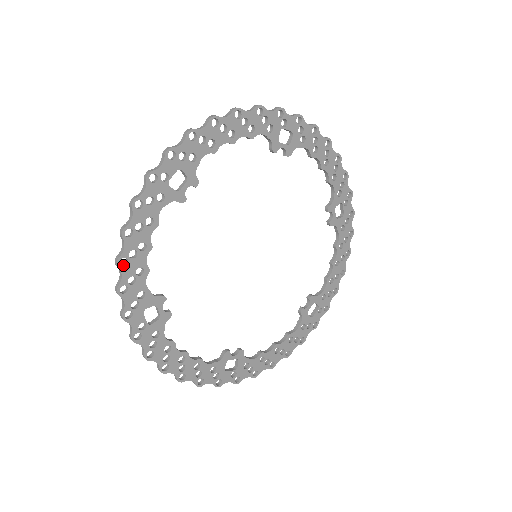
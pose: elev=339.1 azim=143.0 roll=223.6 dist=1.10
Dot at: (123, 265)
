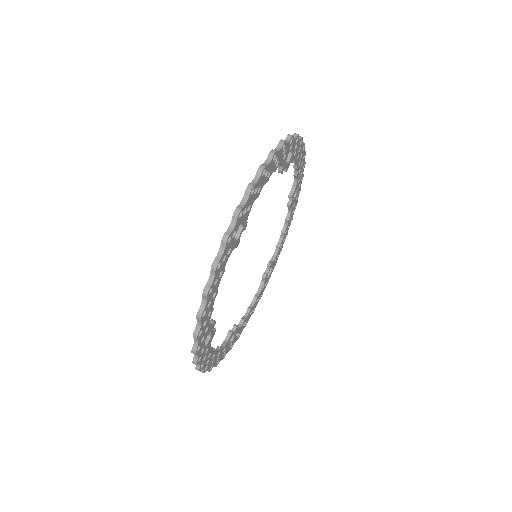
Dot at: (211, 366)
